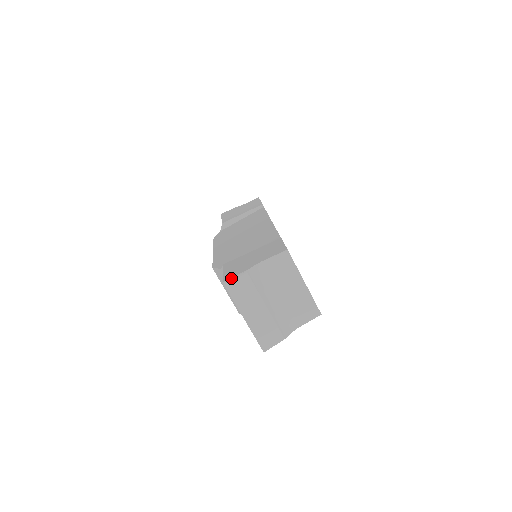
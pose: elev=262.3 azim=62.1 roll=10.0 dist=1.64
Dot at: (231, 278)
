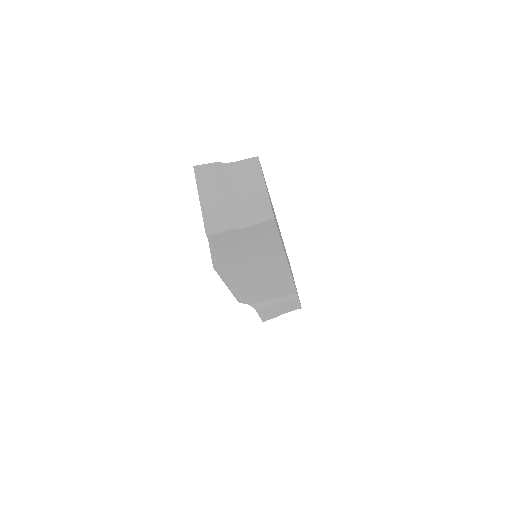
Dot at: (202, 164)
